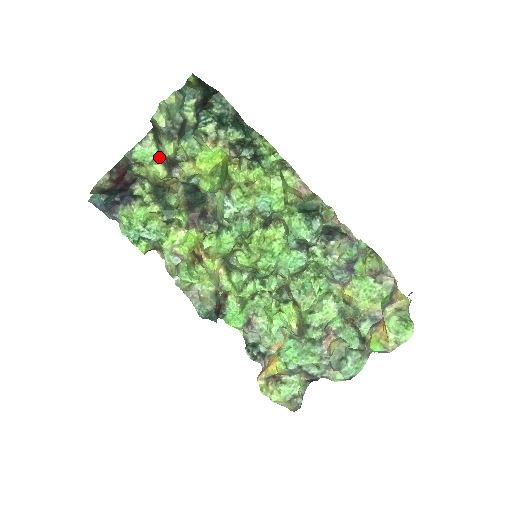
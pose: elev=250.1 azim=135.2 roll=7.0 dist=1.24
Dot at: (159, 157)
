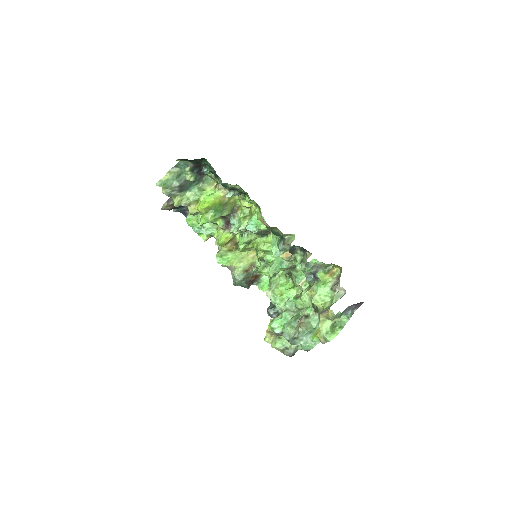
Dot at: occluded
